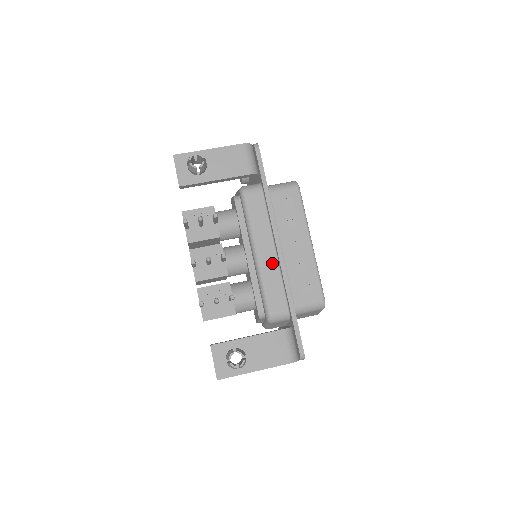
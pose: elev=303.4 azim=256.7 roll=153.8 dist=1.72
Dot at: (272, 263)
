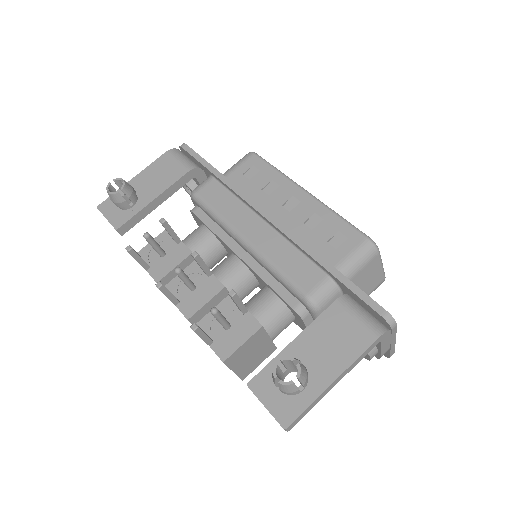
Dot at: (271, 238)
